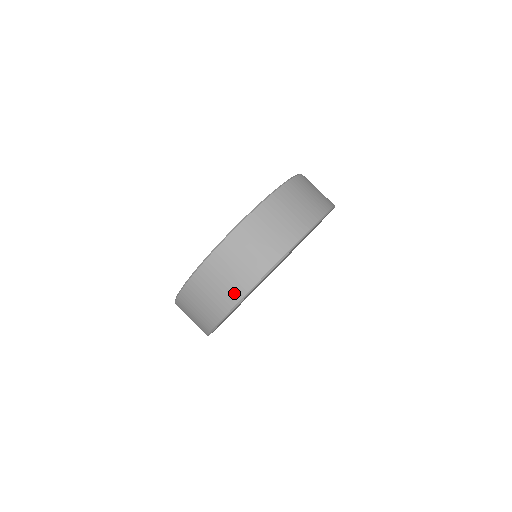
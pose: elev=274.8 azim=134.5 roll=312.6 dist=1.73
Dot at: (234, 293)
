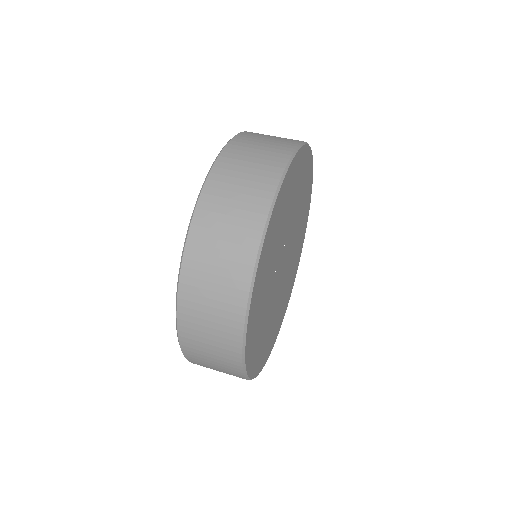
Dot at: (261, 196)
